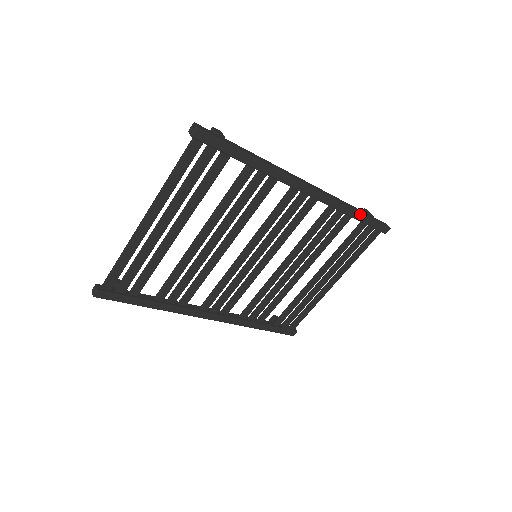
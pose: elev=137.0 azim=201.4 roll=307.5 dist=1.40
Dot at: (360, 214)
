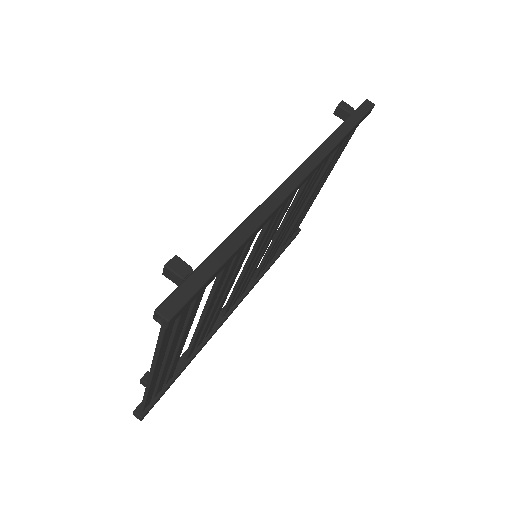
Dot at: (347, 135)
